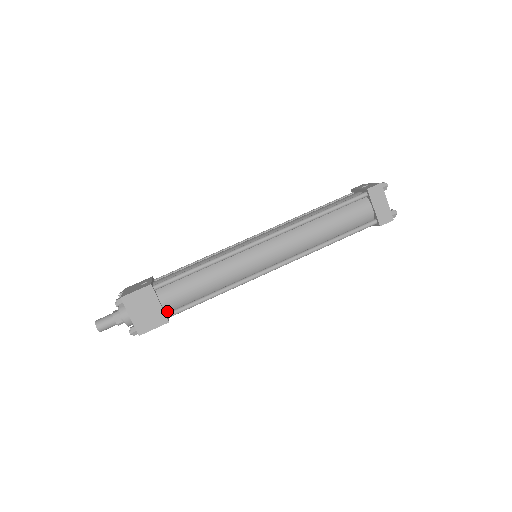
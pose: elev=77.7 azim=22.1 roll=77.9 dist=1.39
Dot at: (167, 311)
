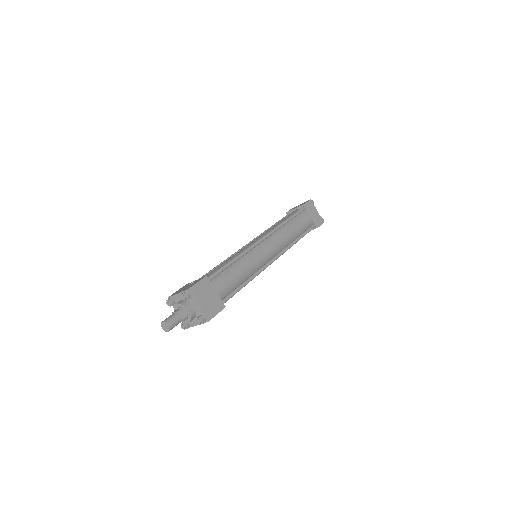
Dot at: occluded
